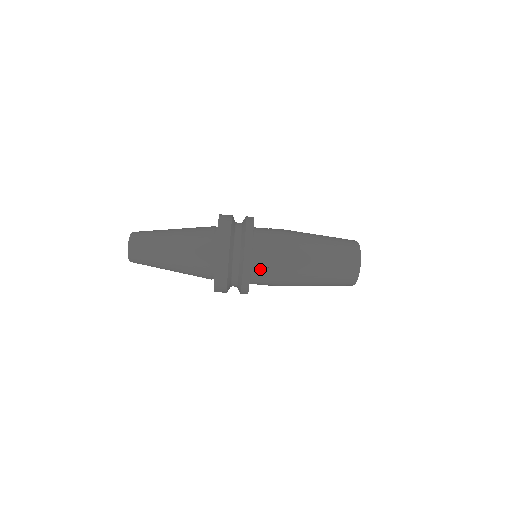
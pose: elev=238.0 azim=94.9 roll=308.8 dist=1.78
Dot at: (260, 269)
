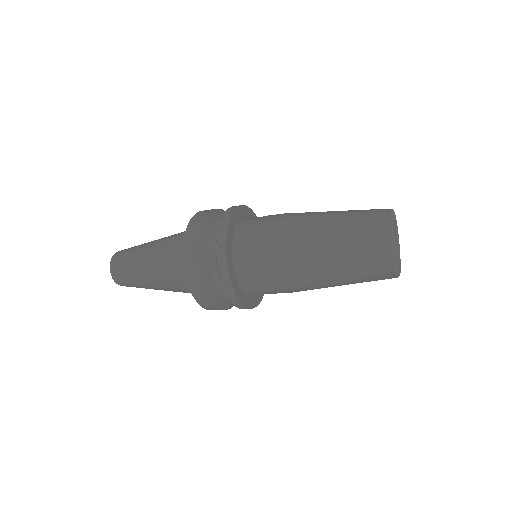
Dot at: (252, 284)
